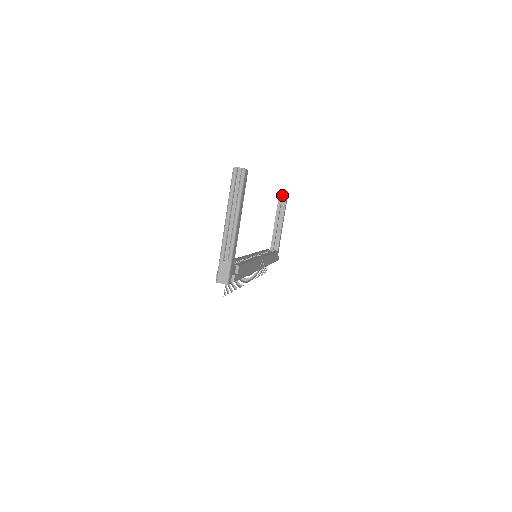
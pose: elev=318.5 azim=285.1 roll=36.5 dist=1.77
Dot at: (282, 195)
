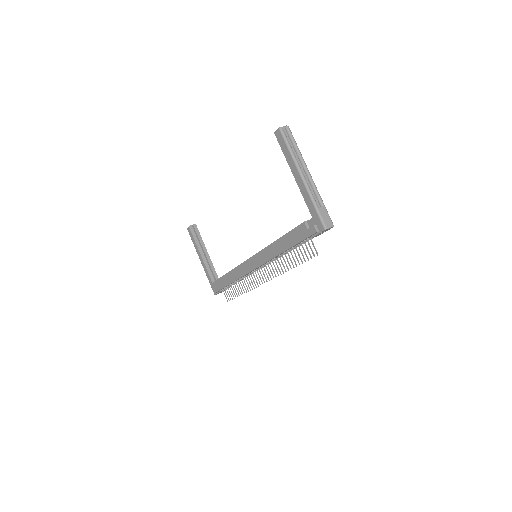
Dot at: (192, 231)
